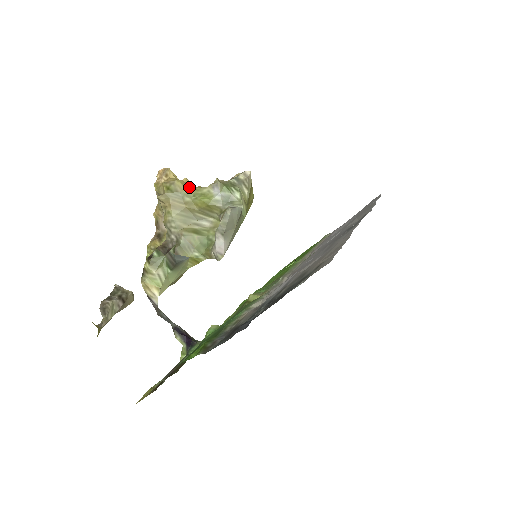
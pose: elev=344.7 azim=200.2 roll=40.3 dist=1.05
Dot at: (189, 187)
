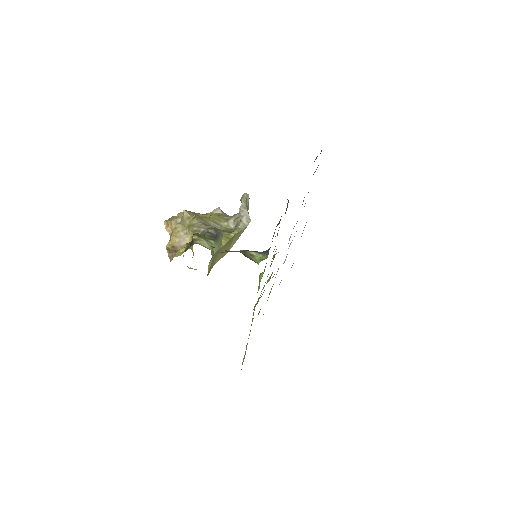
Dot at: occluded
